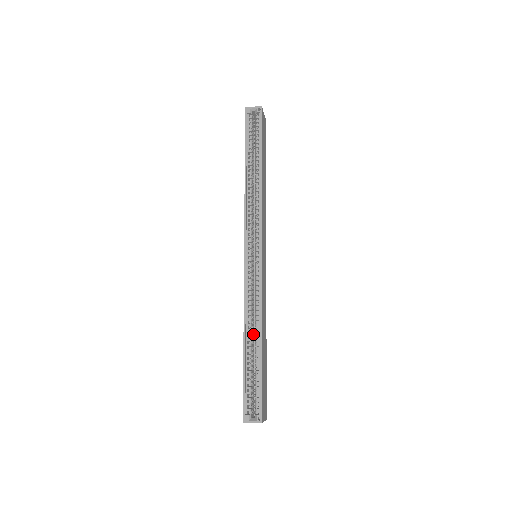
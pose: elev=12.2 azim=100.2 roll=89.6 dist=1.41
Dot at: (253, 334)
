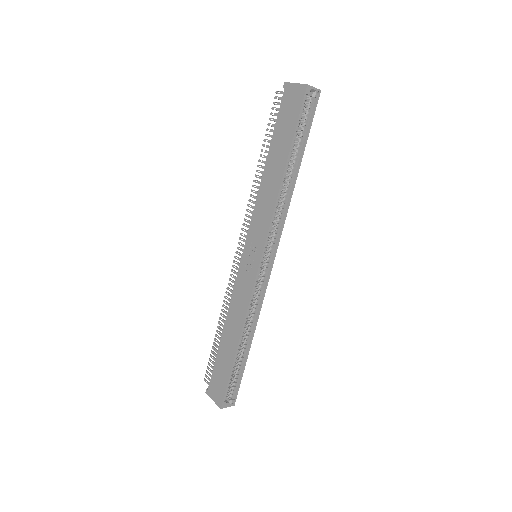
Dot at: occluded
